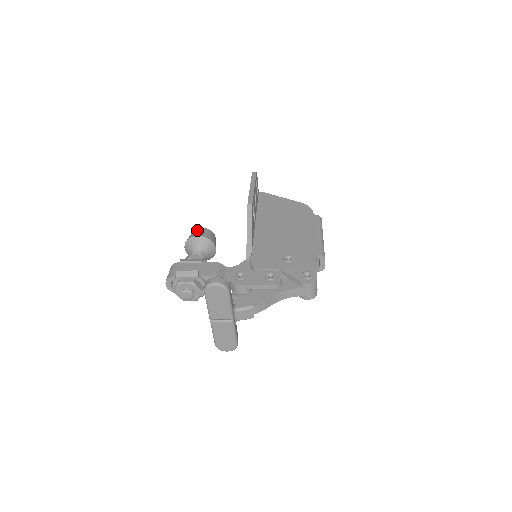
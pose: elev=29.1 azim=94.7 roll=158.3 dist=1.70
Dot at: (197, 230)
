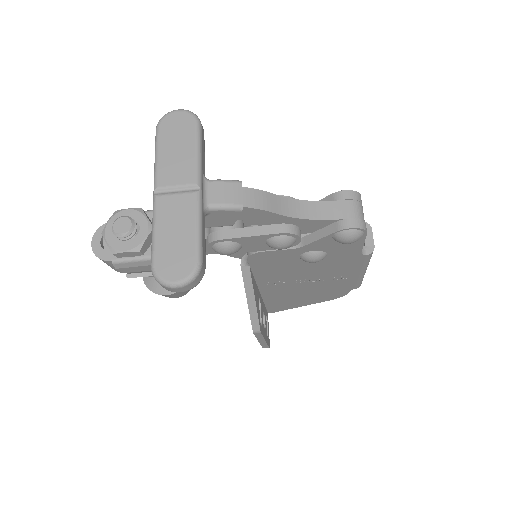
Dot at: occluded
